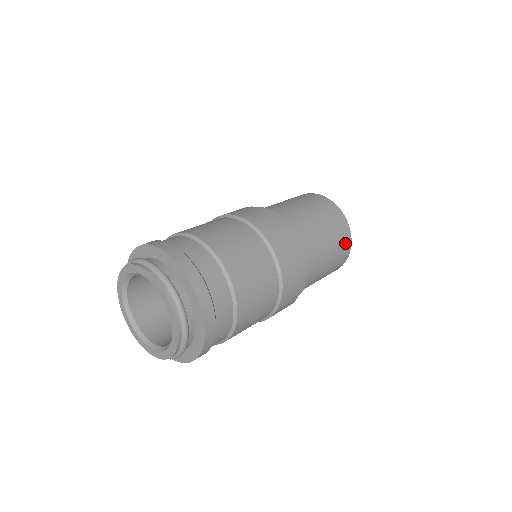
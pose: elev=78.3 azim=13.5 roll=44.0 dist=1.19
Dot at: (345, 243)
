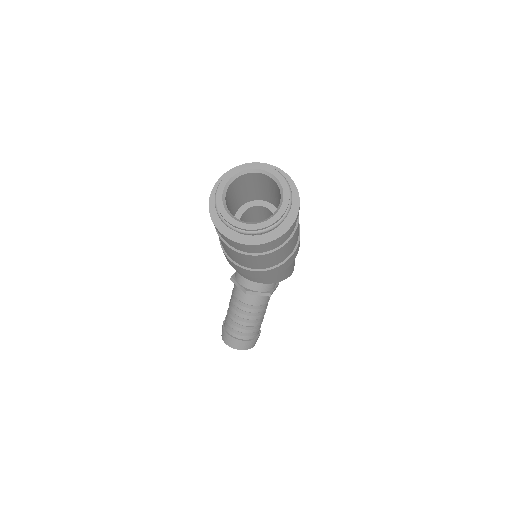
Dot at: occluded
